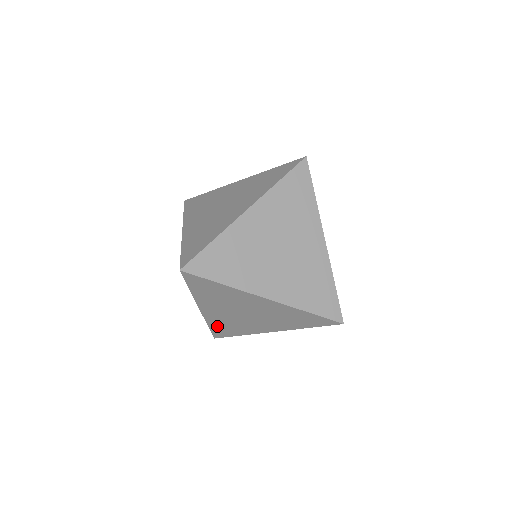
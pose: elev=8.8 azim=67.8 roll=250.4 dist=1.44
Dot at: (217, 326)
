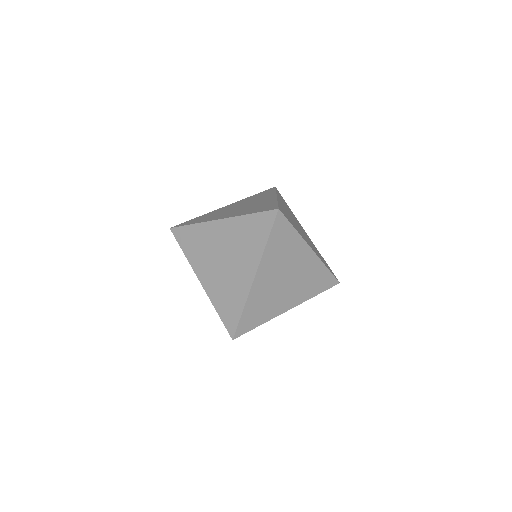
Dot at: (250, 310)
